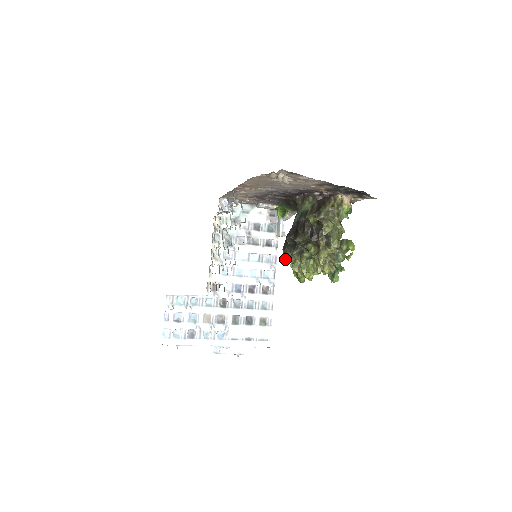
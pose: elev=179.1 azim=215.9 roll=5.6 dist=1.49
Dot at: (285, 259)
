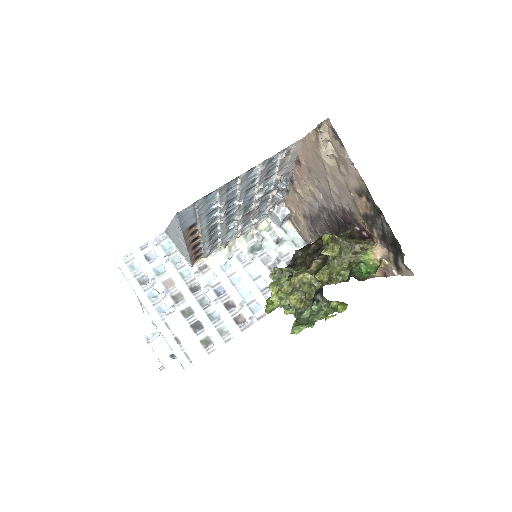
Dot at: (274, 273)
